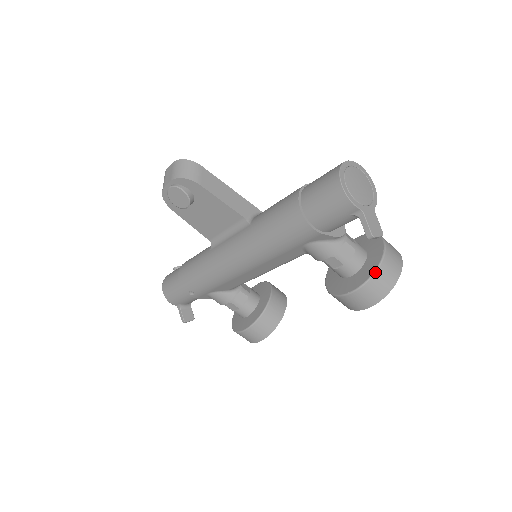
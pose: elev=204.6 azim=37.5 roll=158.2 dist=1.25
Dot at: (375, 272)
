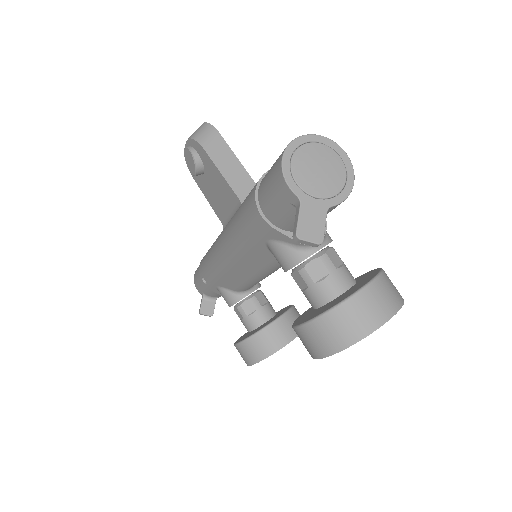
Dot at: (333, 308)
